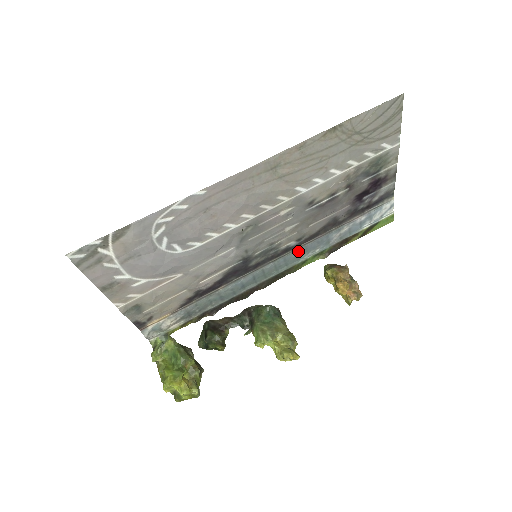
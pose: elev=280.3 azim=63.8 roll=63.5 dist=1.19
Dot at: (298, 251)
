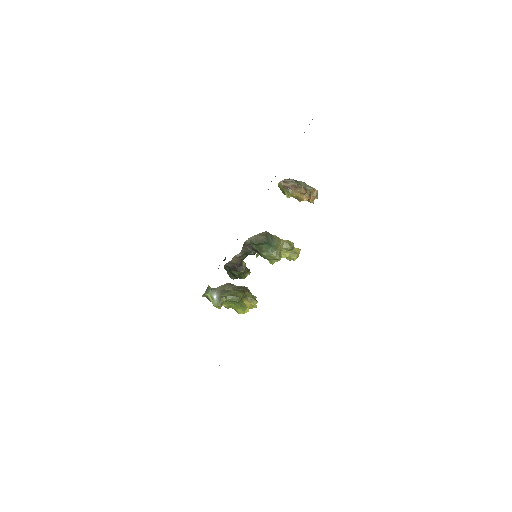
Dot at: occluded
